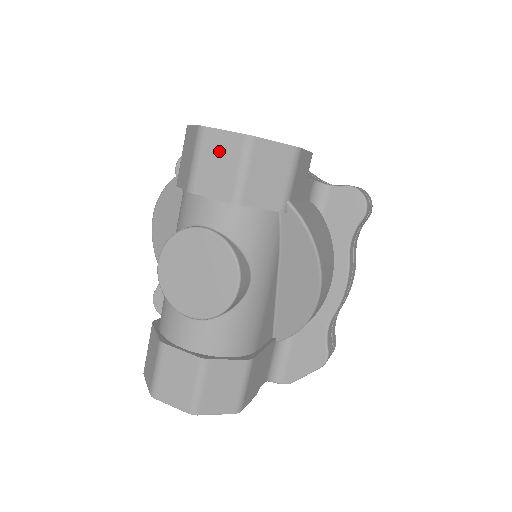
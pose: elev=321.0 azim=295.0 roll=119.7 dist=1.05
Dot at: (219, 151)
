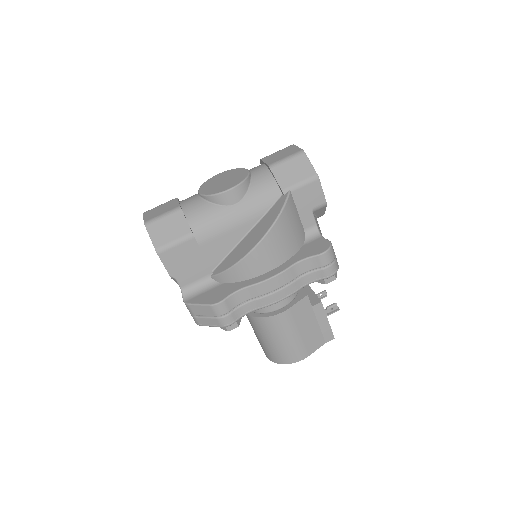
Dot at: (288, 151)
